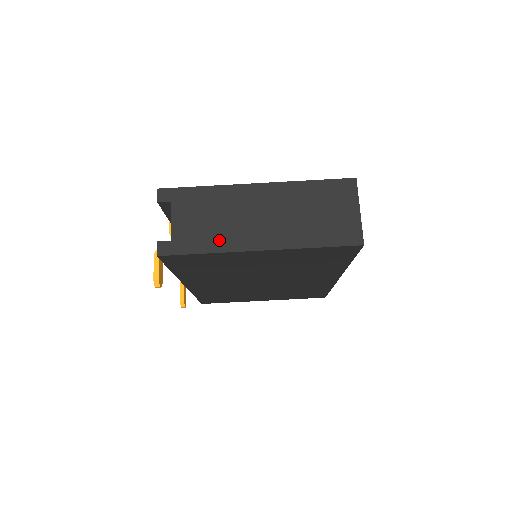
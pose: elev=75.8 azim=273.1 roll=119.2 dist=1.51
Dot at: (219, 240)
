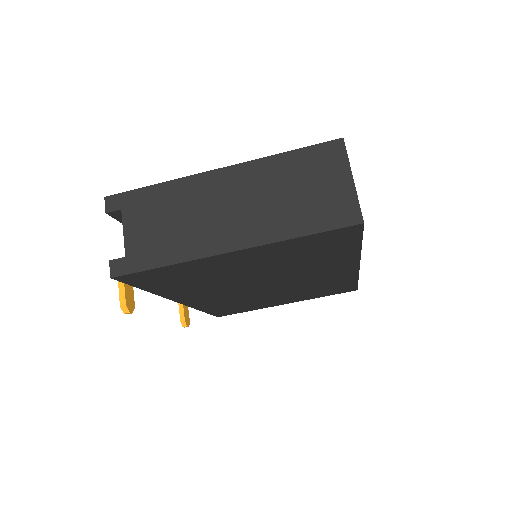
Dot at: (181, 247)
